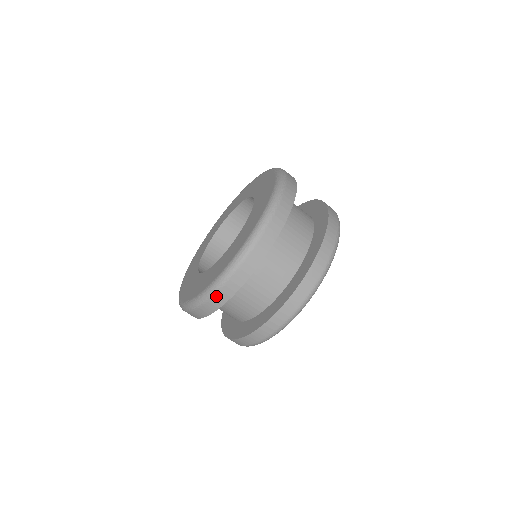
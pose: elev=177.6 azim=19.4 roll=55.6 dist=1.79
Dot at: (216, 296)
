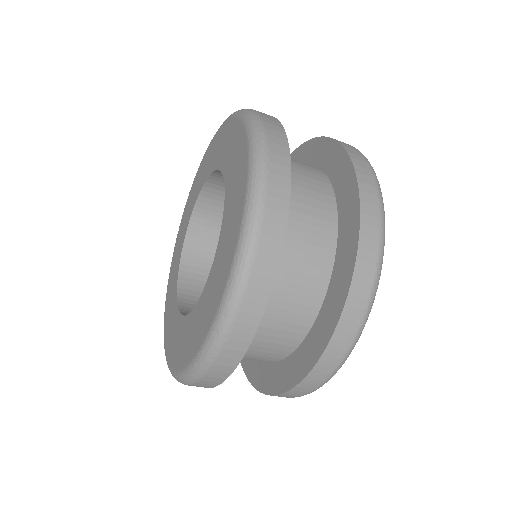
Dot at: (195, 385)
